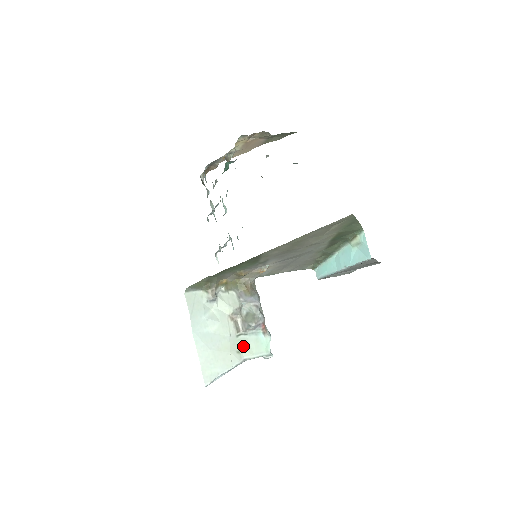
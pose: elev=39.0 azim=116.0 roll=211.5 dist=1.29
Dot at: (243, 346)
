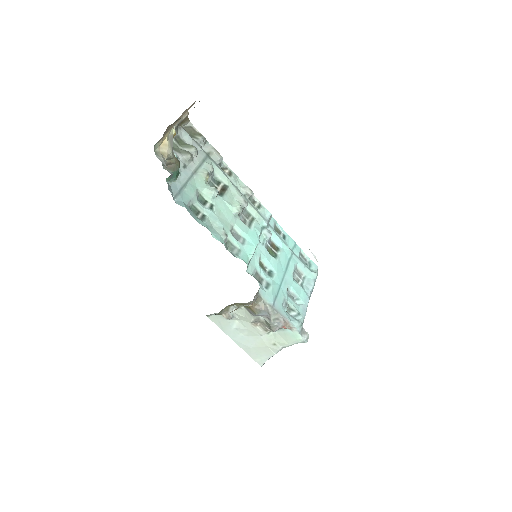
Dot at: (276, 339)
